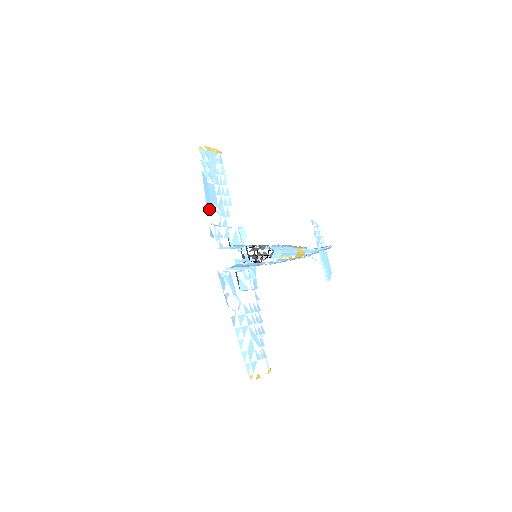
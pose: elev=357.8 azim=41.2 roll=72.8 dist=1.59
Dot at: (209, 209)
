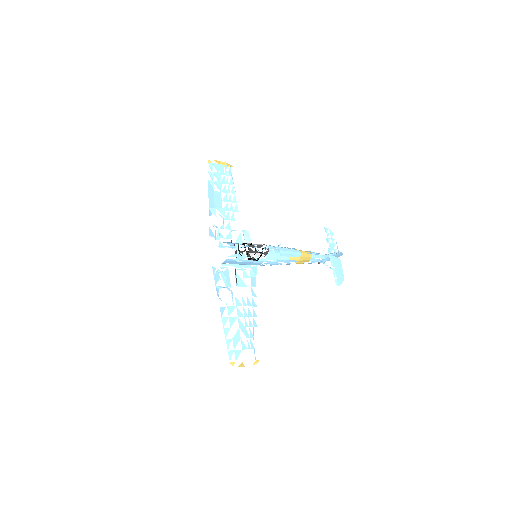
Dot at: (212, 213)
